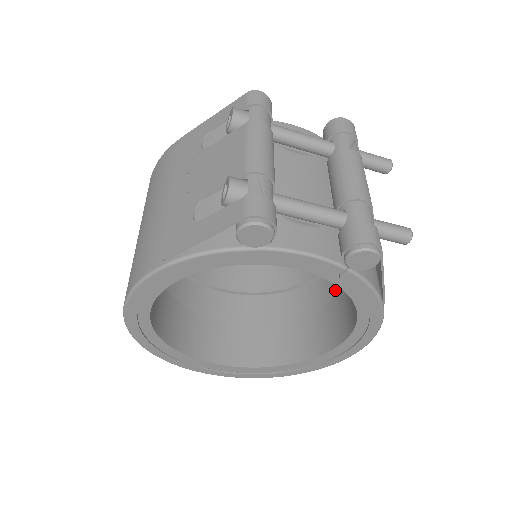
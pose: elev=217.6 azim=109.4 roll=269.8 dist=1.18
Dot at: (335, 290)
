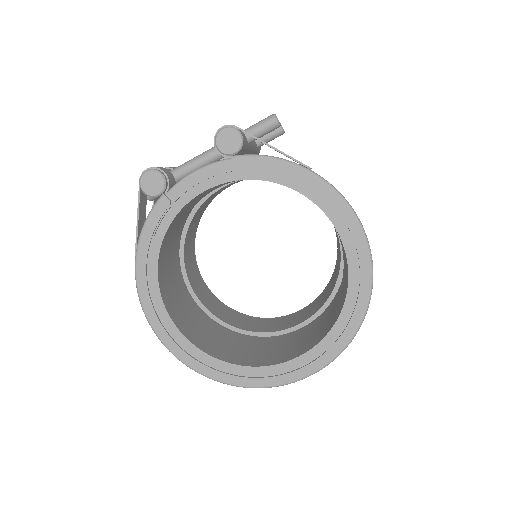
Dot at: occluded
